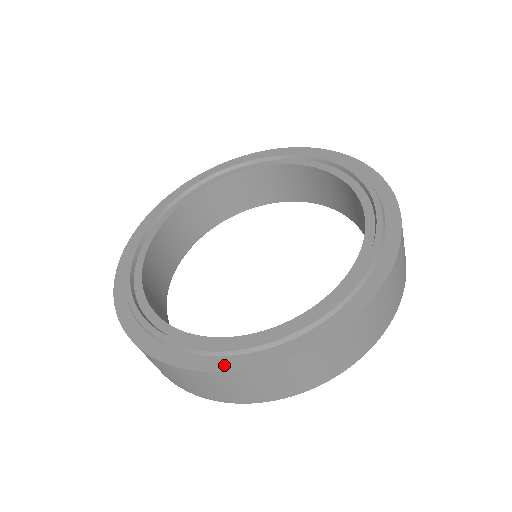
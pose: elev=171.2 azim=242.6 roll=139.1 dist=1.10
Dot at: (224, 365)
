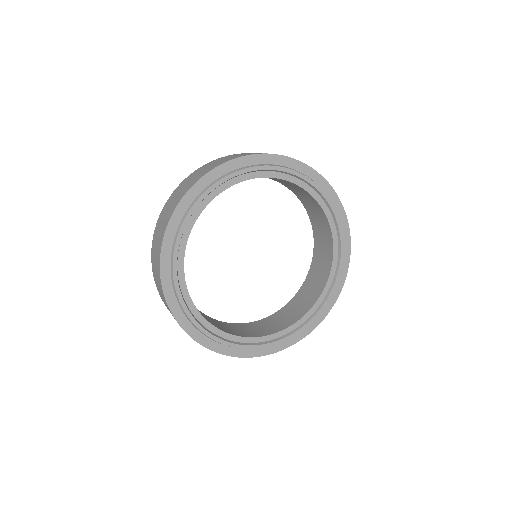
Dot at: (303, 335)
